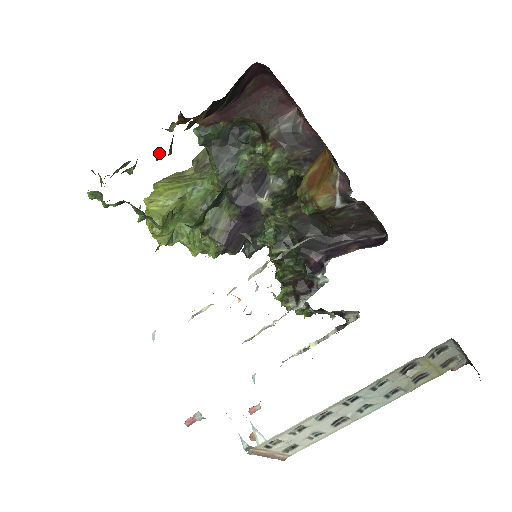
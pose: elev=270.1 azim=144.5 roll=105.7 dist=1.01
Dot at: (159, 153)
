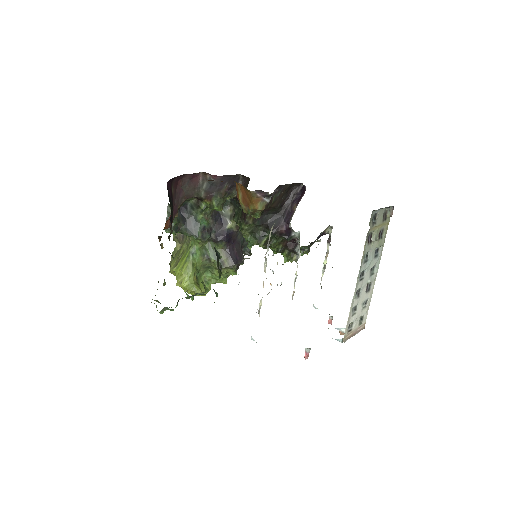
Dot at: (169, 263)
